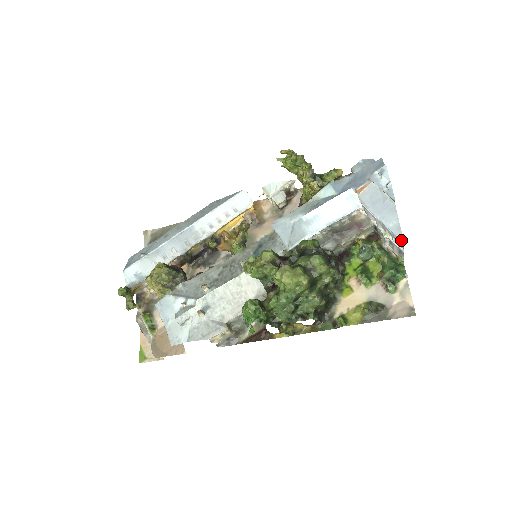
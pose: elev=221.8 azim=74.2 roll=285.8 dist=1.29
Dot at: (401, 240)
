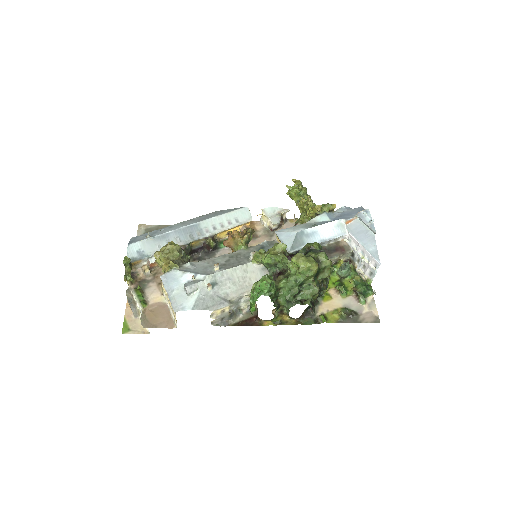
Dot at: (378, 261)
